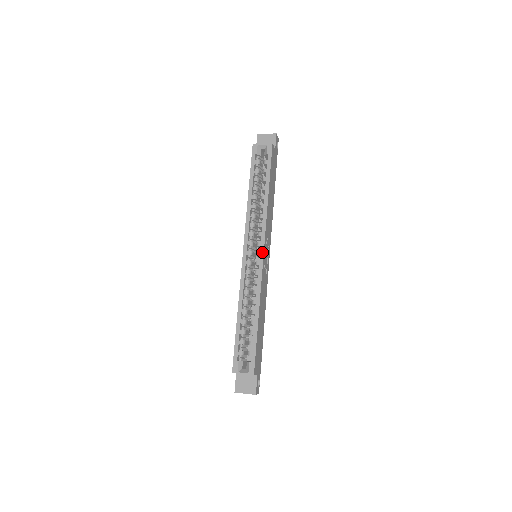
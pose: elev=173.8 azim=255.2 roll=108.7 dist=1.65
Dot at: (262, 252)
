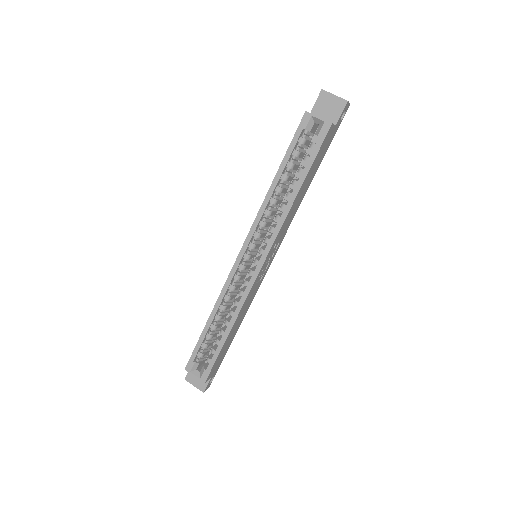
Dot at: (260, 265)
